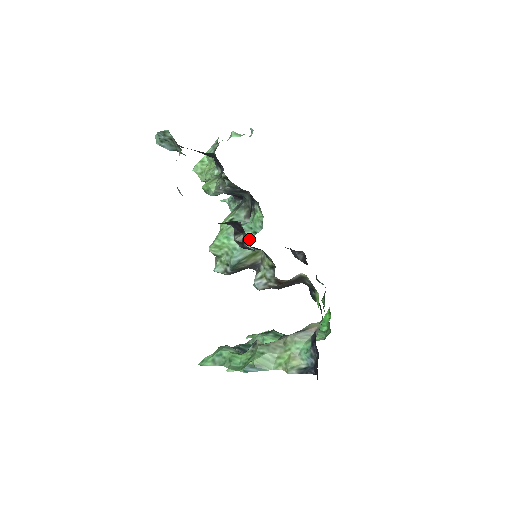
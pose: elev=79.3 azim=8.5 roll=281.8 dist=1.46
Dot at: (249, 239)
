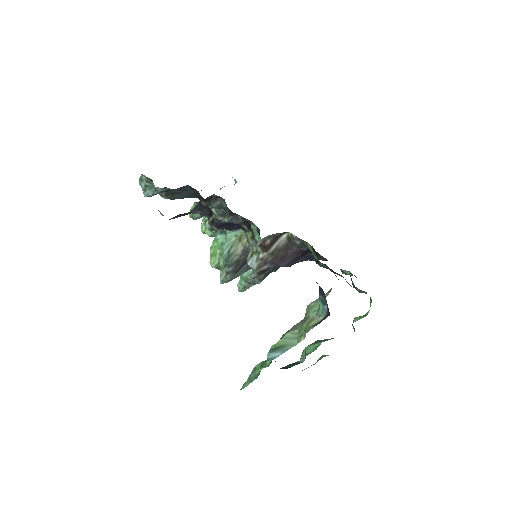
Dot at: occluded
